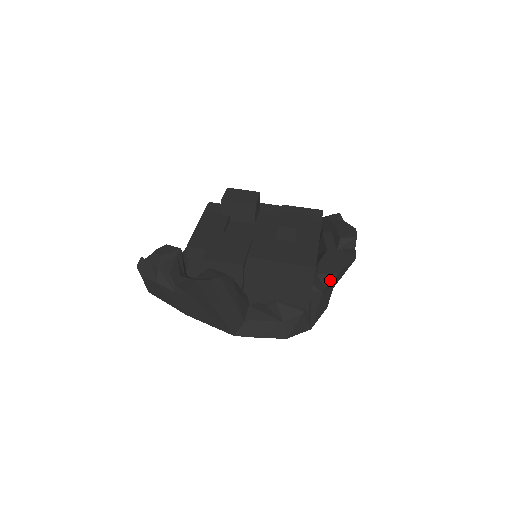
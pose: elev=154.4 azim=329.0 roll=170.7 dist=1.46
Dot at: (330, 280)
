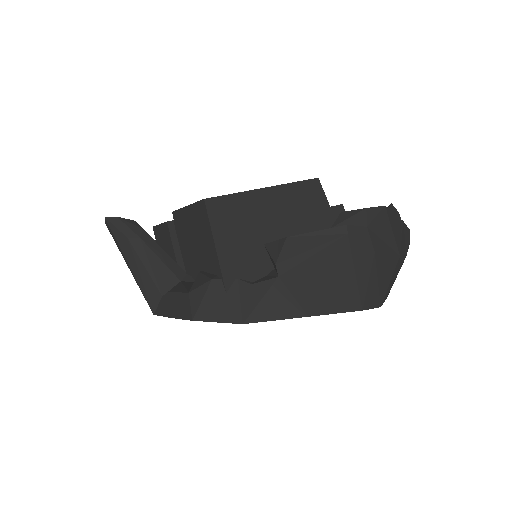
Dot at: (279, 251)
